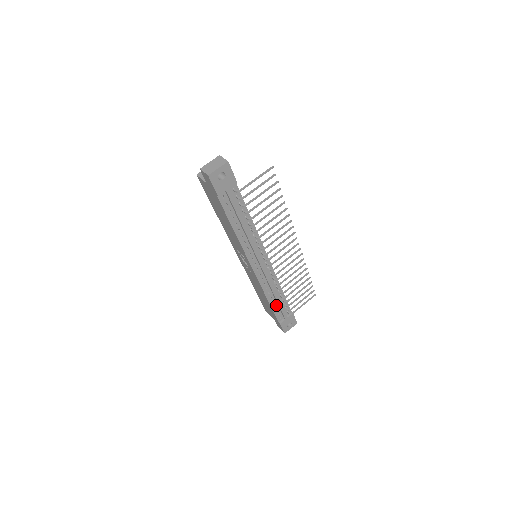
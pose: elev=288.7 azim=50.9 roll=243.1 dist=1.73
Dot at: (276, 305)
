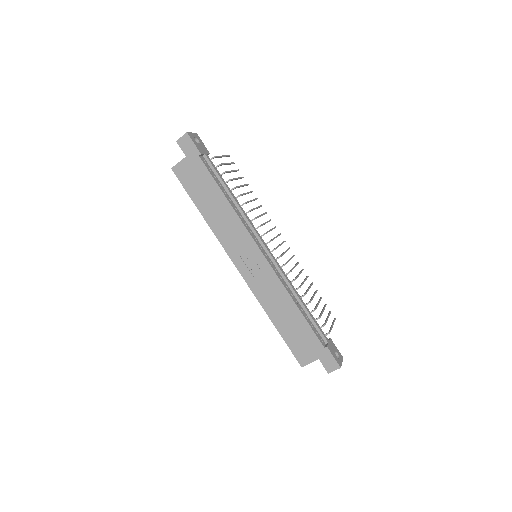
Dot at: (307, 318)
